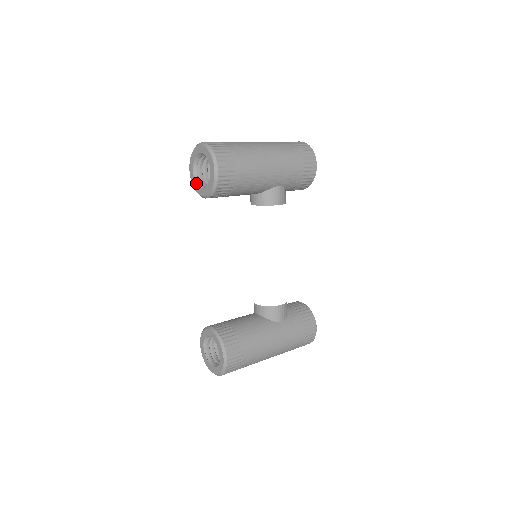
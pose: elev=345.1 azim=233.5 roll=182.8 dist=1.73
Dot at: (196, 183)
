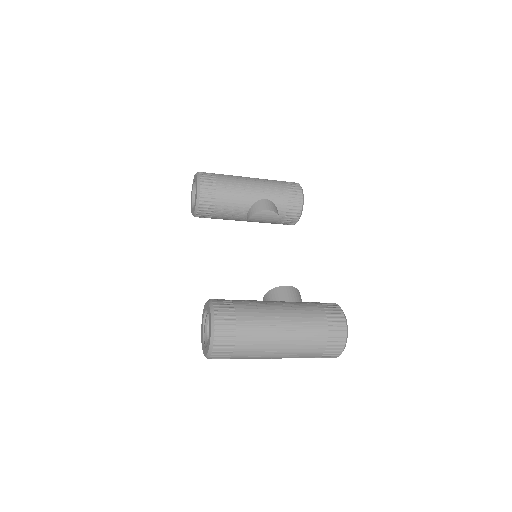
Dot at: (193, 208)
